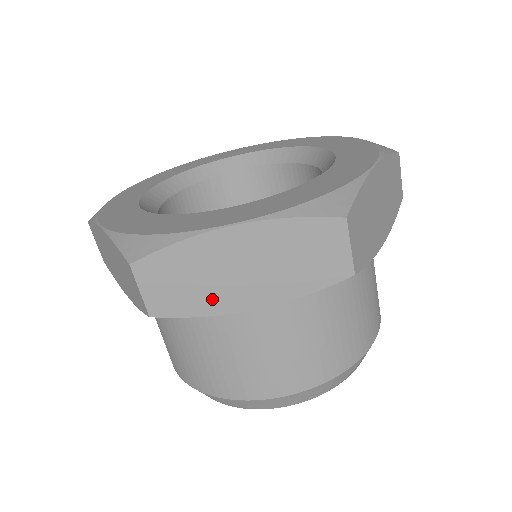
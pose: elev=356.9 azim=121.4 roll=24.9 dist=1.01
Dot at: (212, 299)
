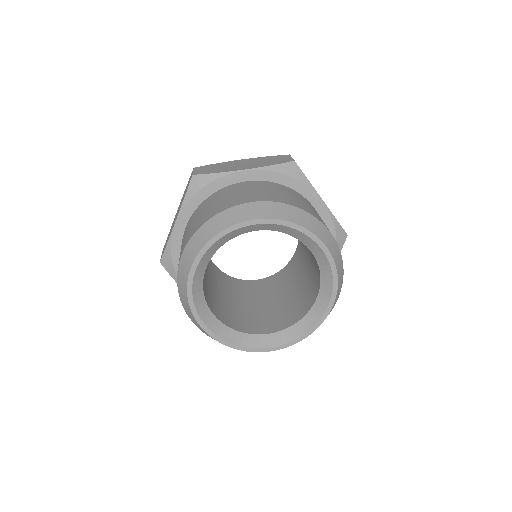
Dot at: occluded
